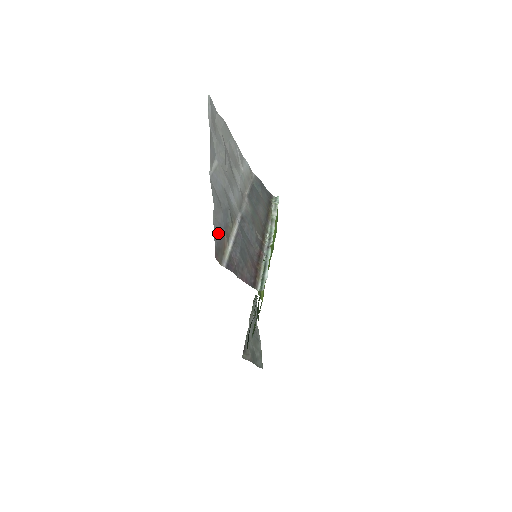
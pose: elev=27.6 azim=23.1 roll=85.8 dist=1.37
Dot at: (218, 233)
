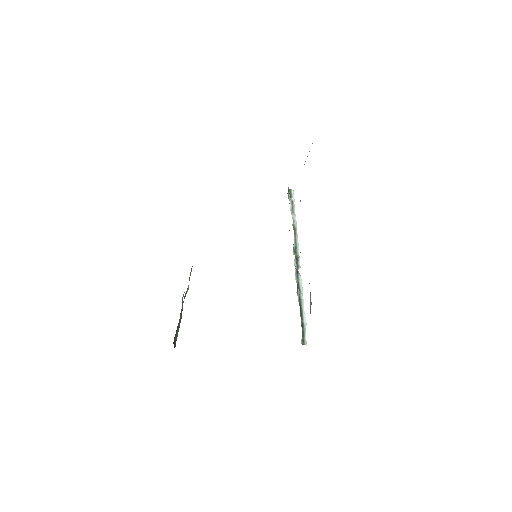
Dot at: occluded
